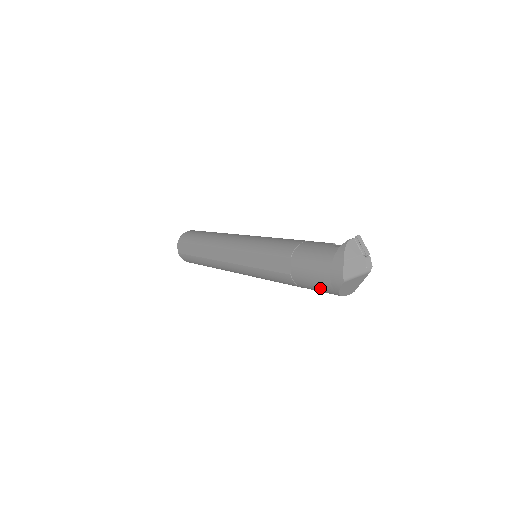
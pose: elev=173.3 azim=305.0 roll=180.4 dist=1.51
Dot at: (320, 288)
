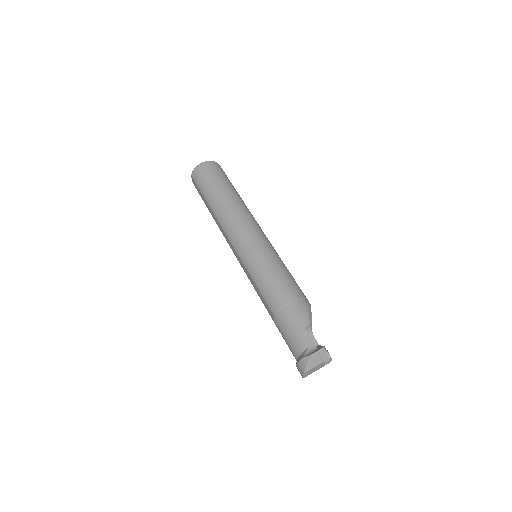
Dot at: occluded
